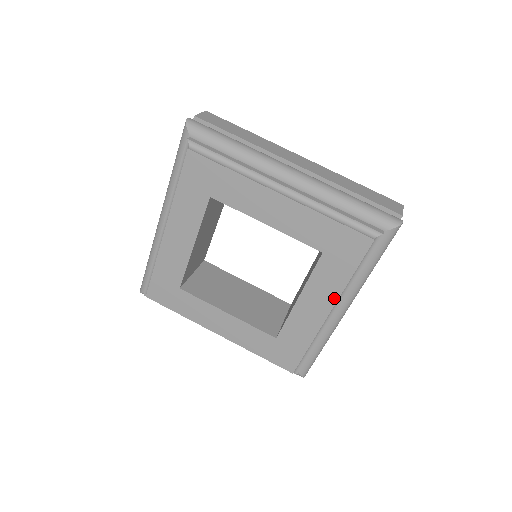
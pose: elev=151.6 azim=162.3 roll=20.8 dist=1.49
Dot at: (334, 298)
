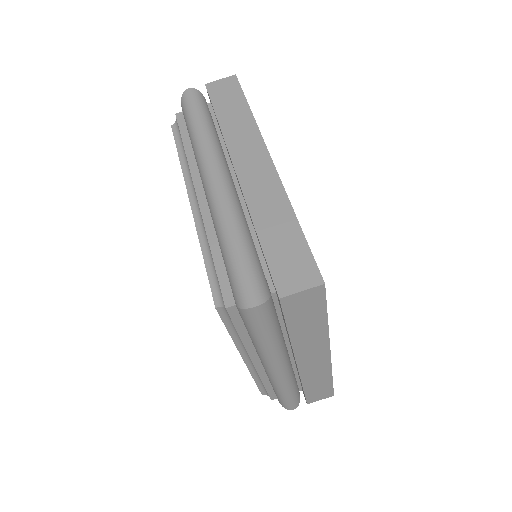
Dot at: occluded
